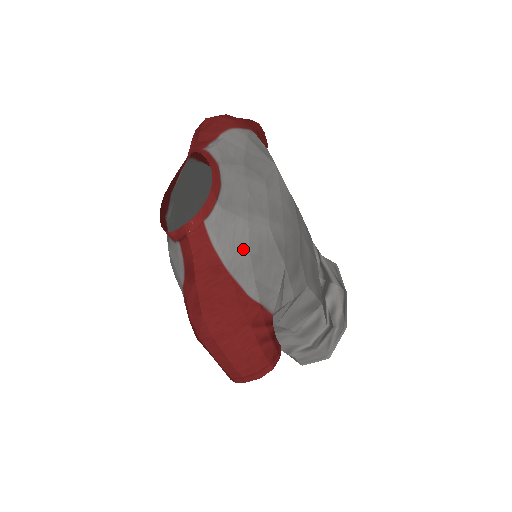
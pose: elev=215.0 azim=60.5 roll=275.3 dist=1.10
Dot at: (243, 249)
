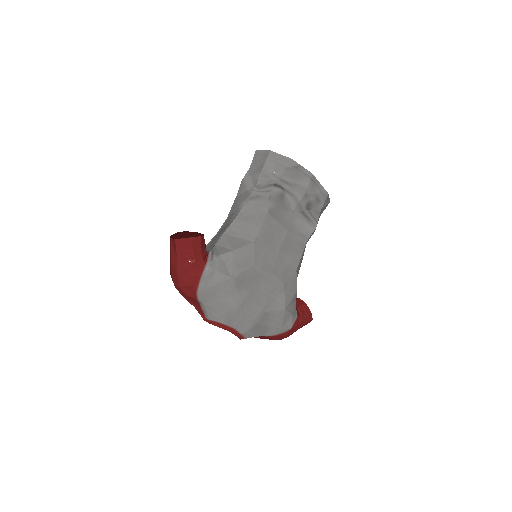
Dot at: (267, 328)
